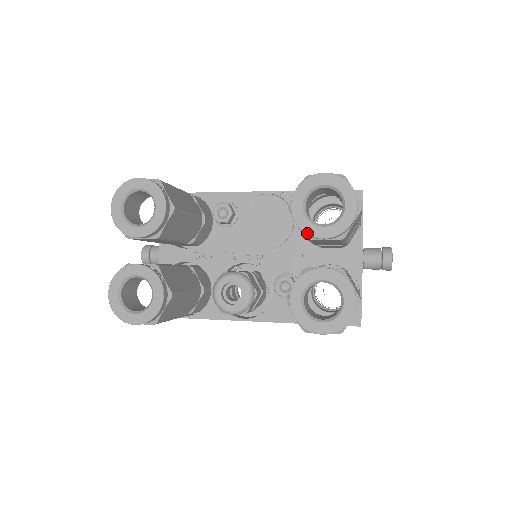
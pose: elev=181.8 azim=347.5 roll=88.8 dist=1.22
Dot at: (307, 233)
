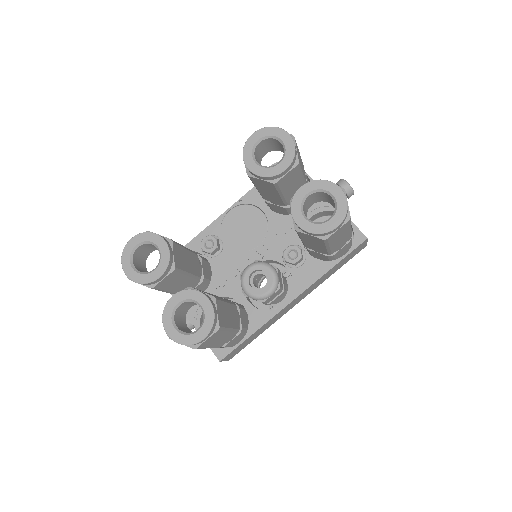
Dot at: (272, 176)
